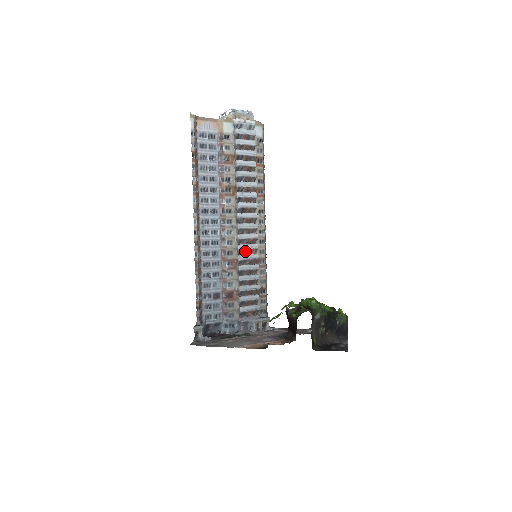
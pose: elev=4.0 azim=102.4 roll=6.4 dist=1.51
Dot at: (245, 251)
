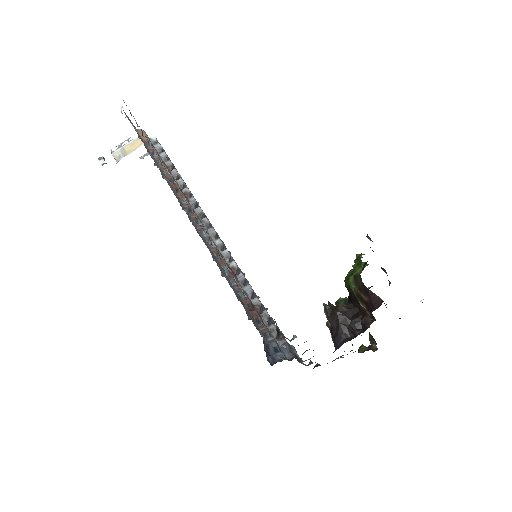
Dot at: occluded
